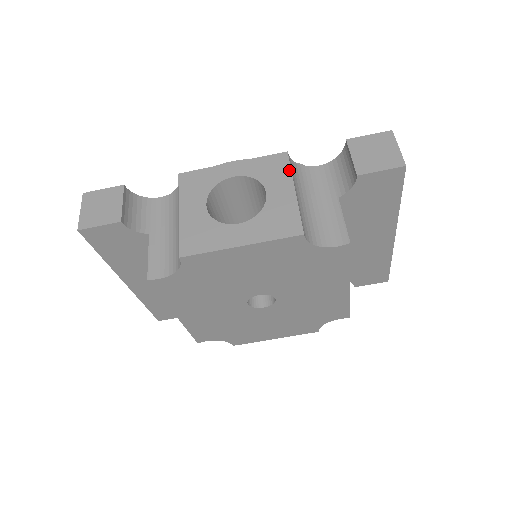
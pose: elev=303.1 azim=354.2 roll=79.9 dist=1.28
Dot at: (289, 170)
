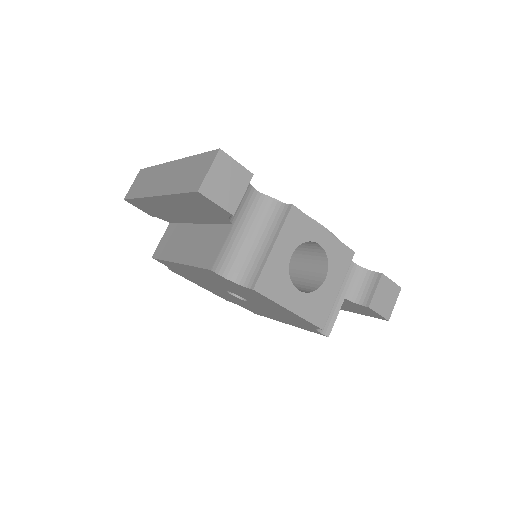
Dot at: (347, 270)
